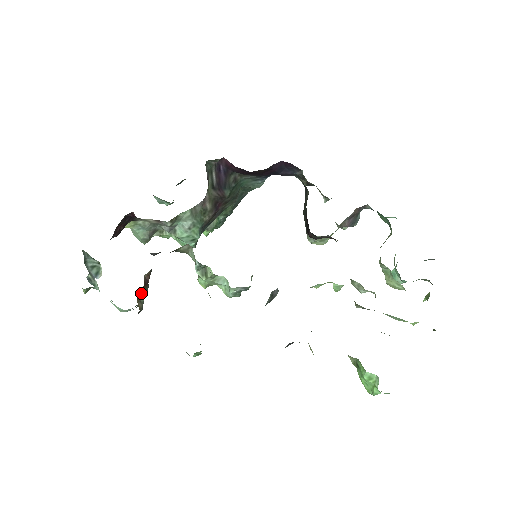
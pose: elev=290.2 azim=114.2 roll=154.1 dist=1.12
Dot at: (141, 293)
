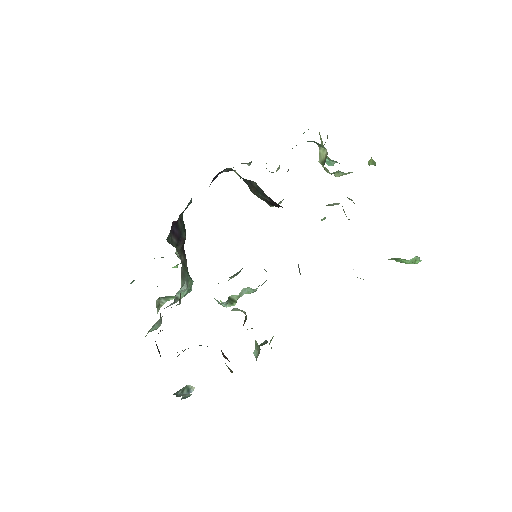
Dot at: occluded
